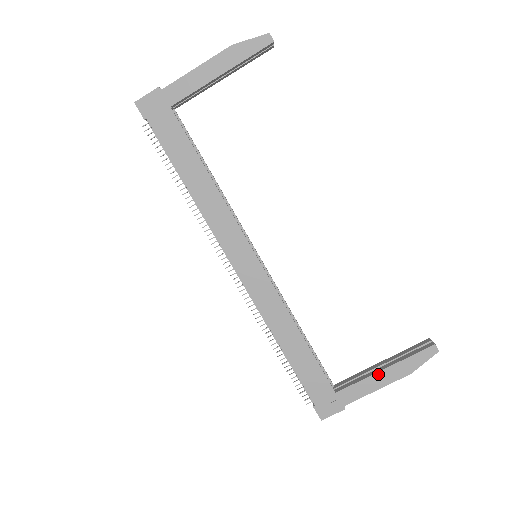
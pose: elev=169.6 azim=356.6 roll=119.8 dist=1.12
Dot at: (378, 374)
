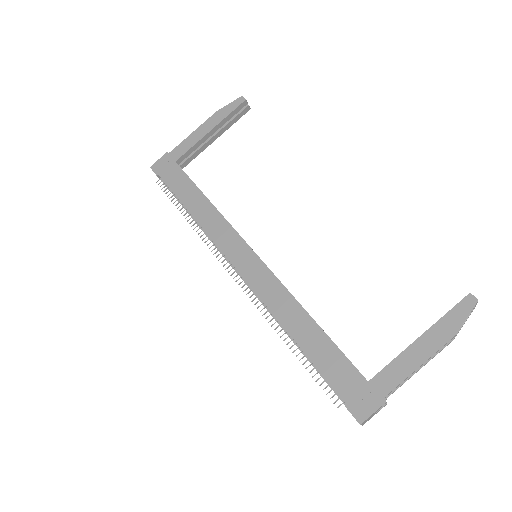
Dot at: (413, 346)
